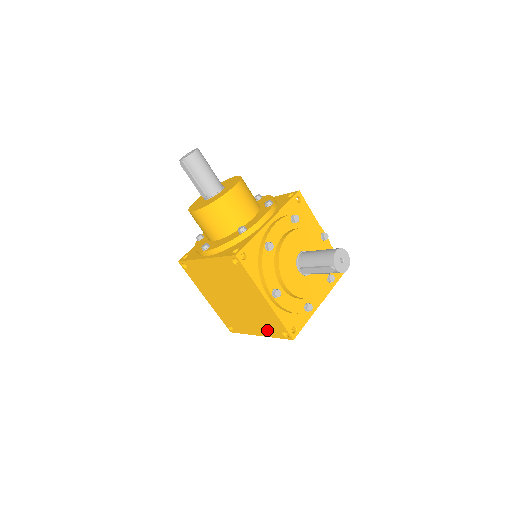
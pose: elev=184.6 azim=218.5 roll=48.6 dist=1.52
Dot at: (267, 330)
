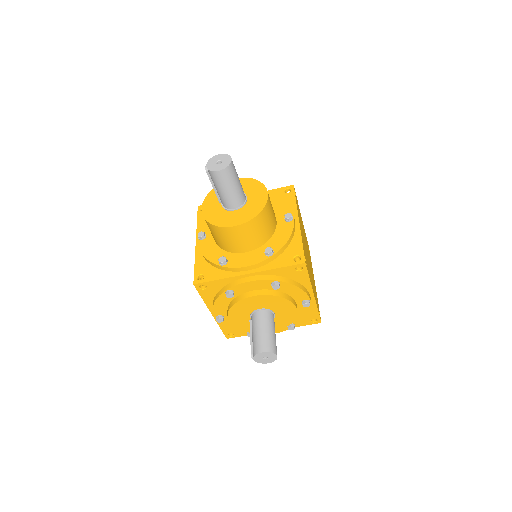
Dot at: occluded
